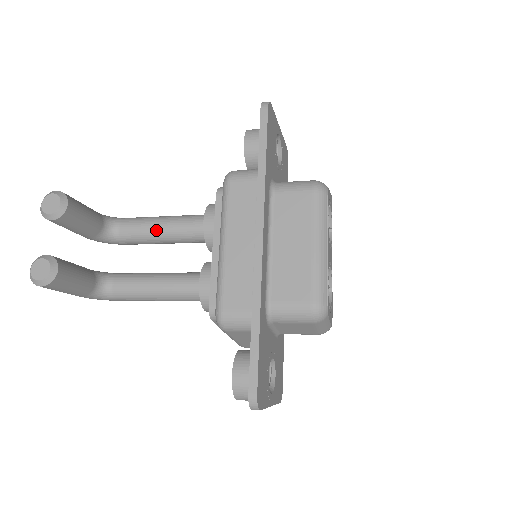
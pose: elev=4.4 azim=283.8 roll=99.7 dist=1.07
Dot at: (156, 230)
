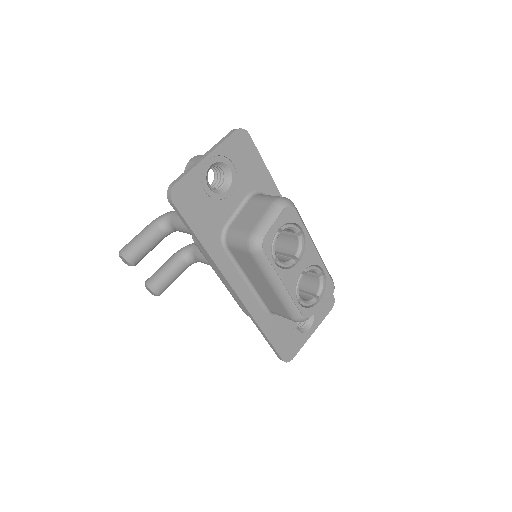
Dot at: (190, 234)
